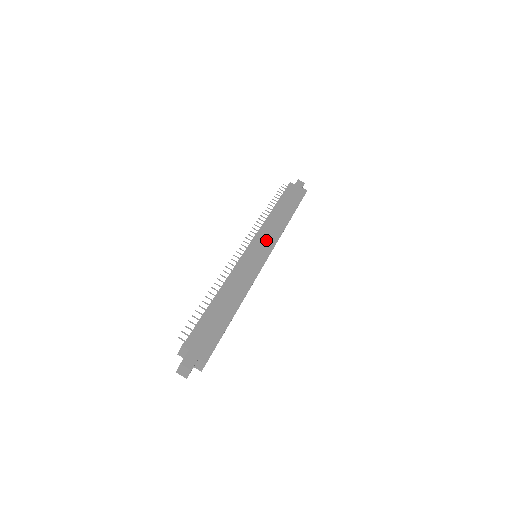
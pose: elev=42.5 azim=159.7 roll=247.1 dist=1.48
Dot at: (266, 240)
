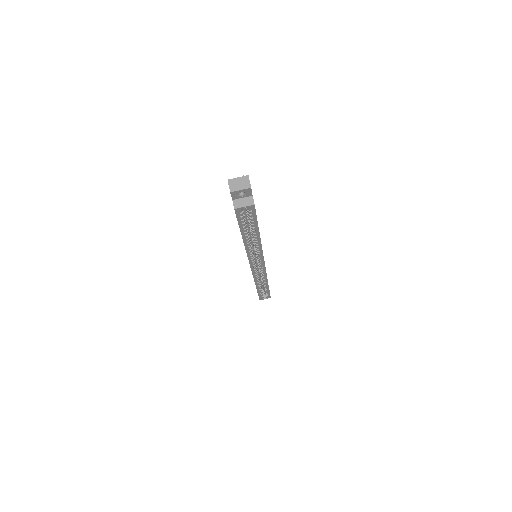
Dot at: occluded
